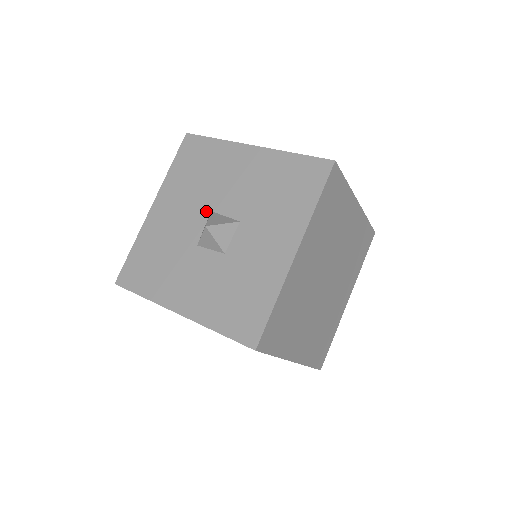
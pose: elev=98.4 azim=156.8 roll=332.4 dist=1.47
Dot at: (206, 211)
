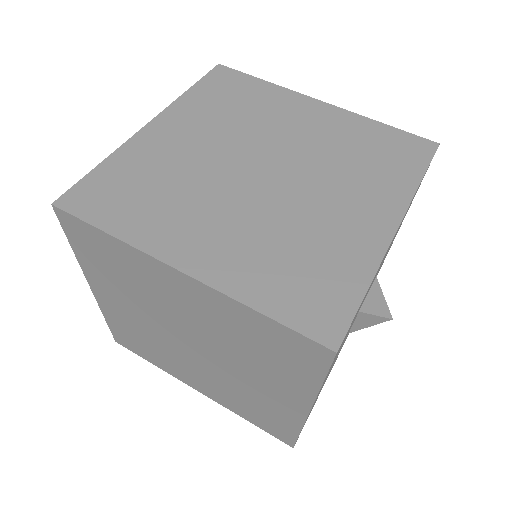
Dot at: occluded
